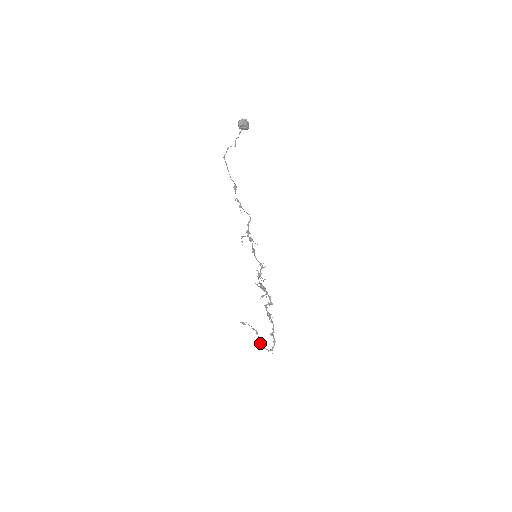
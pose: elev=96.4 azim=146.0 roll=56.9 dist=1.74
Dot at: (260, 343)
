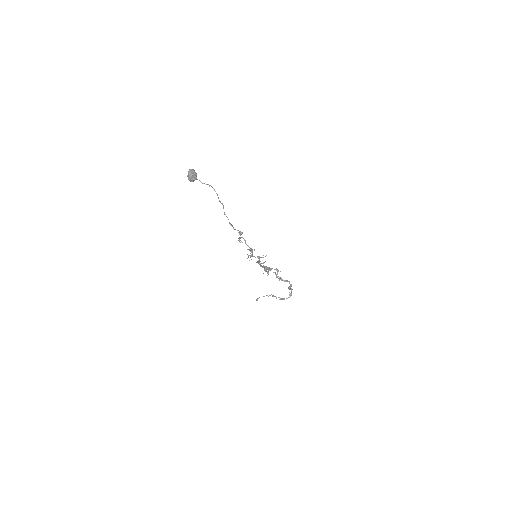
Dot at: (282, 299)
